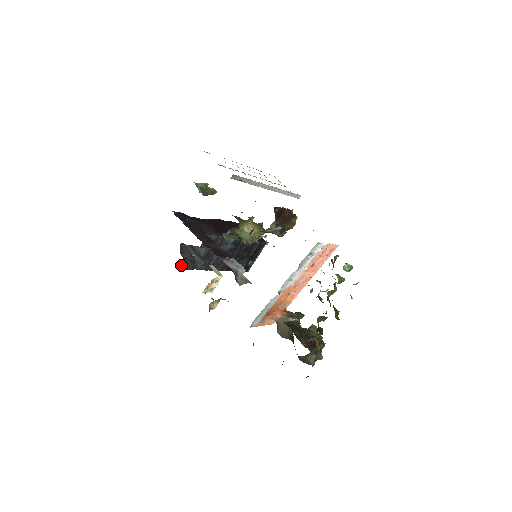
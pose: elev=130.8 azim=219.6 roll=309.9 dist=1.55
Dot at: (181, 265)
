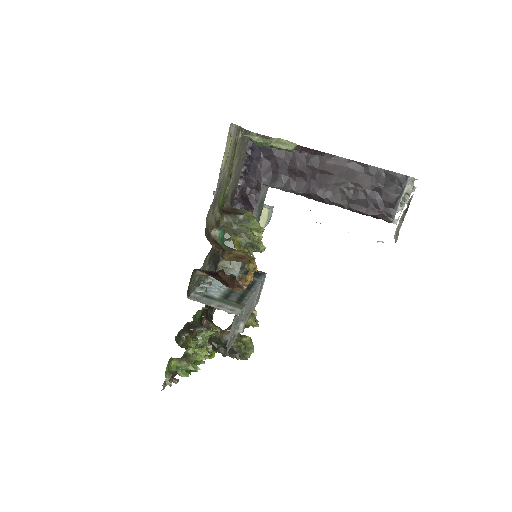
Dot at: occluded
